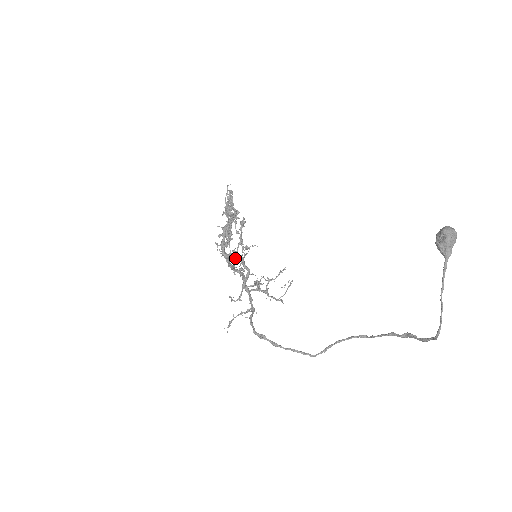
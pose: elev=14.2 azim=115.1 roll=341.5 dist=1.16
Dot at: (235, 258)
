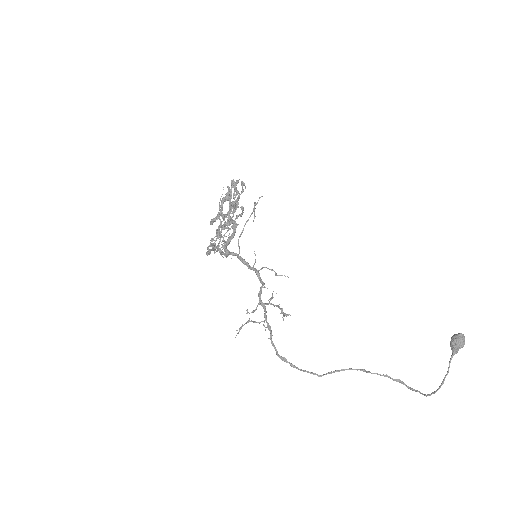
Dot at: (246, 264)
